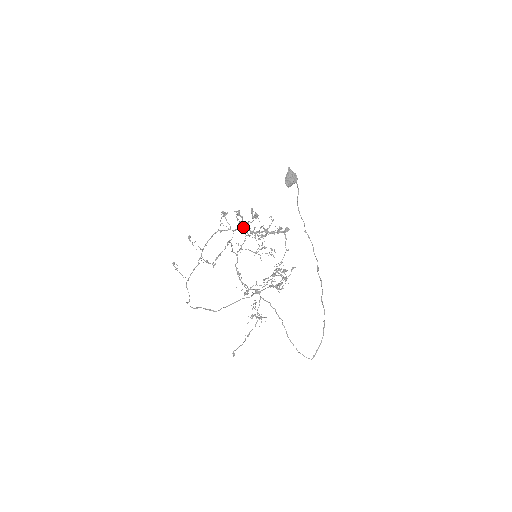
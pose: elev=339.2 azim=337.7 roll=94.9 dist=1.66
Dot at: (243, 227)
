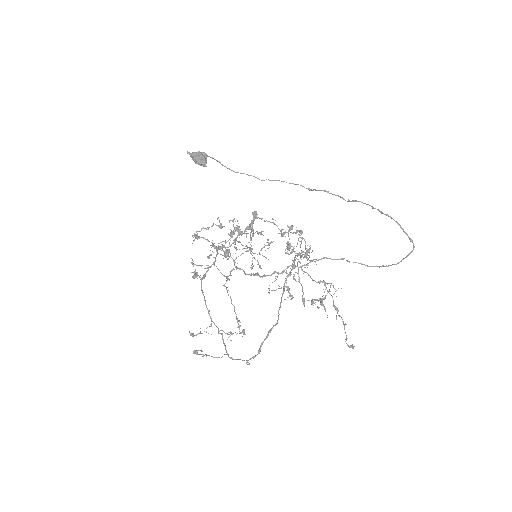
Dot at: occluded
